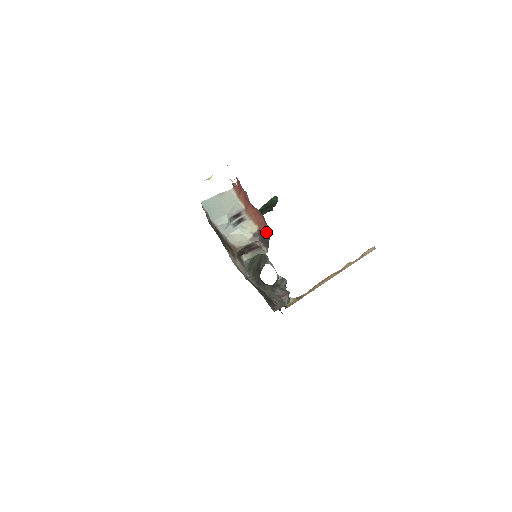
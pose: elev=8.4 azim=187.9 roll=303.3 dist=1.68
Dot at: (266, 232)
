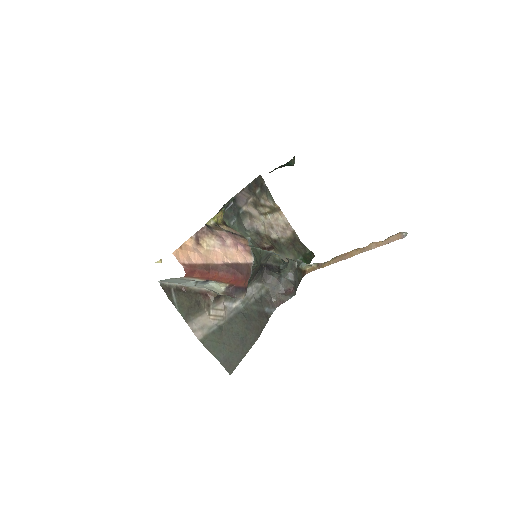
Dot at: (240, 282)
